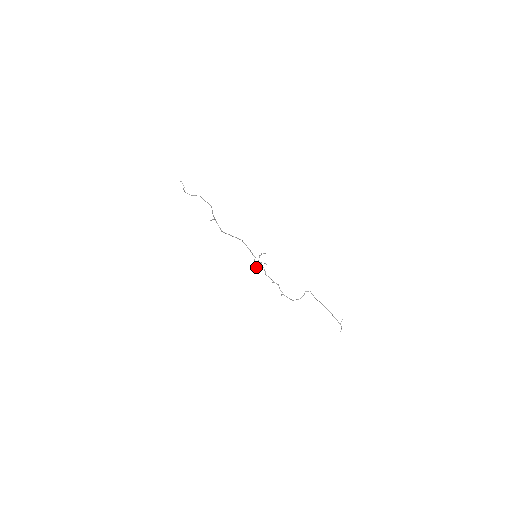
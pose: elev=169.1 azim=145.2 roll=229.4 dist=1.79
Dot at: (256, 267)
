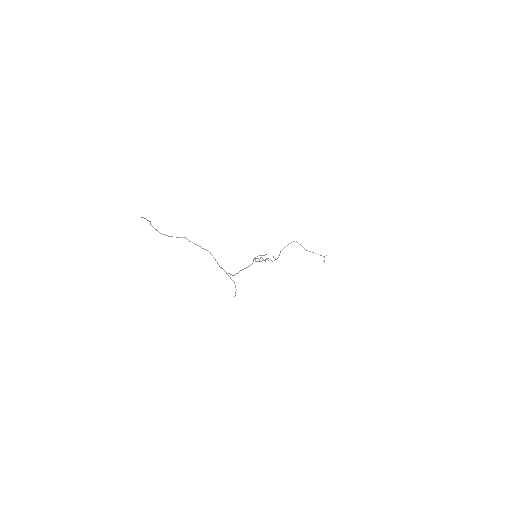
Dot at: occluded
